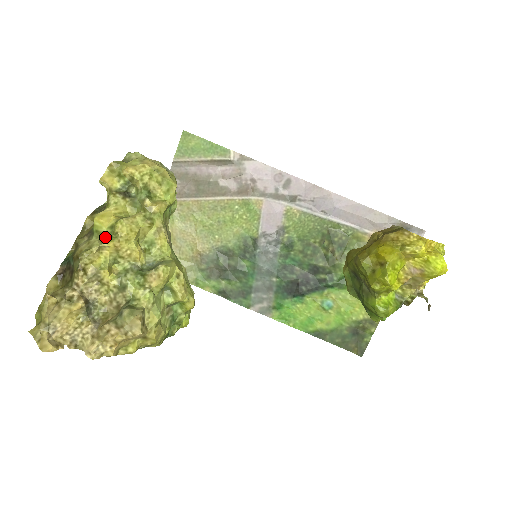
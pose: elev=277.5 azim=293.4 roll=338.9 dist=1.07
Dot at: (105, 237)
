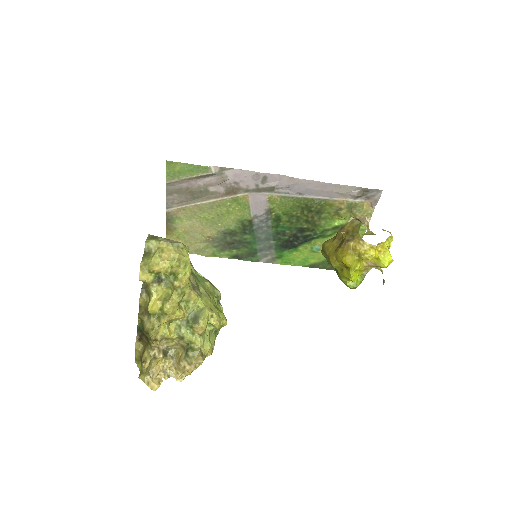
Dot at: (159, 316)
